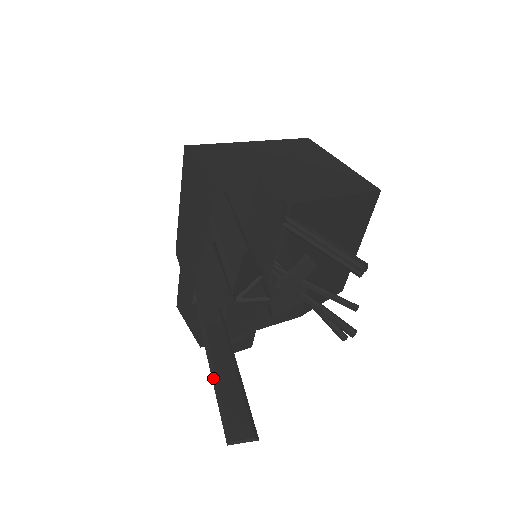
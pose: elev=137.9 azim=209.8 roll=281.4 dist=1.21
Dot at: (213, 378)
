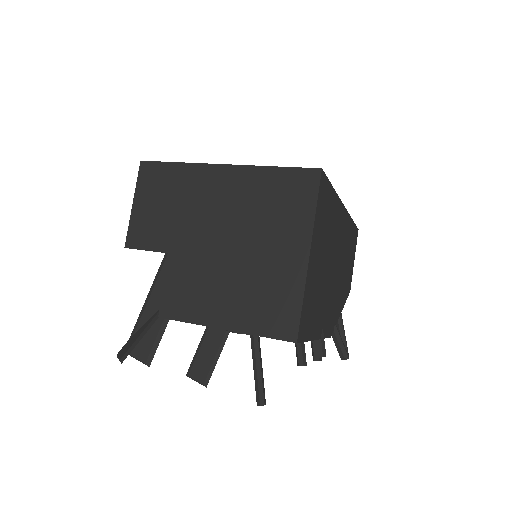
Dot at: occluded
